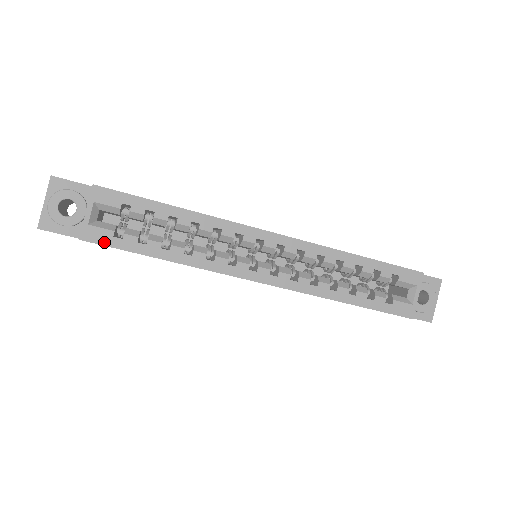
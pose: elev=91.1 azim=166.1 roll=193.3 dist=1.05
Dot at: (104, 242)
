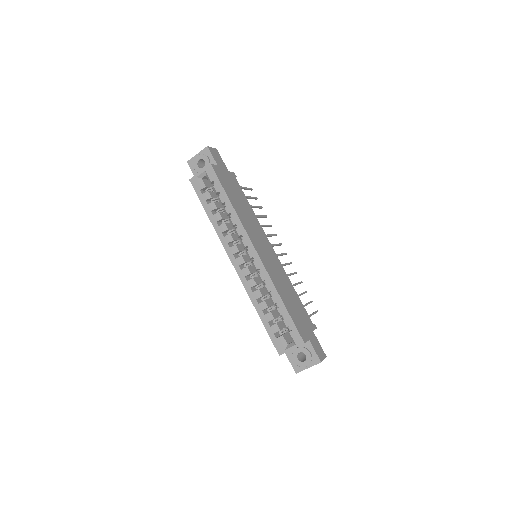
Dot at: (196, 189)
